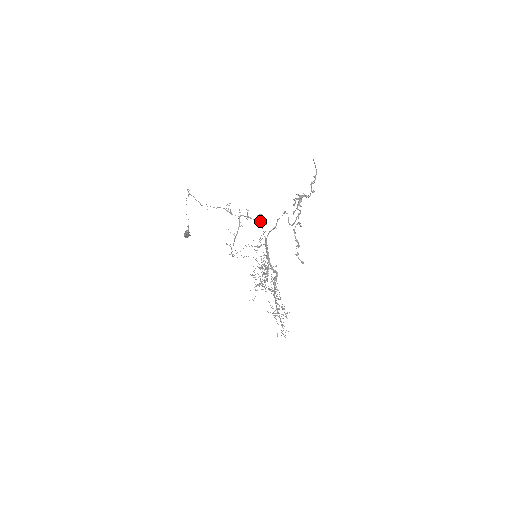
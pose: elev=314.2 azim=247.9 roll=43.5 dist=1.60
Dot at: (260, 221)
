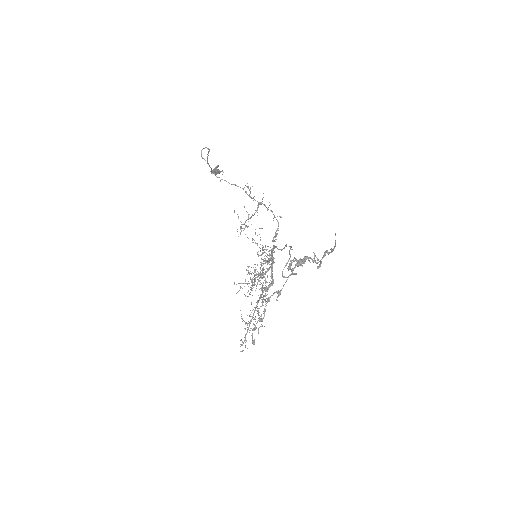
Dot at: (278, 223)
